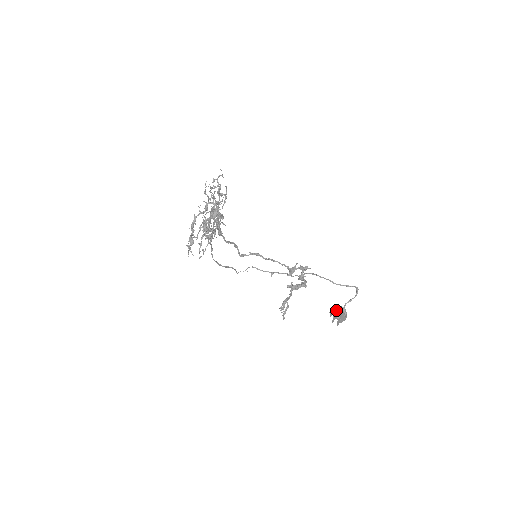
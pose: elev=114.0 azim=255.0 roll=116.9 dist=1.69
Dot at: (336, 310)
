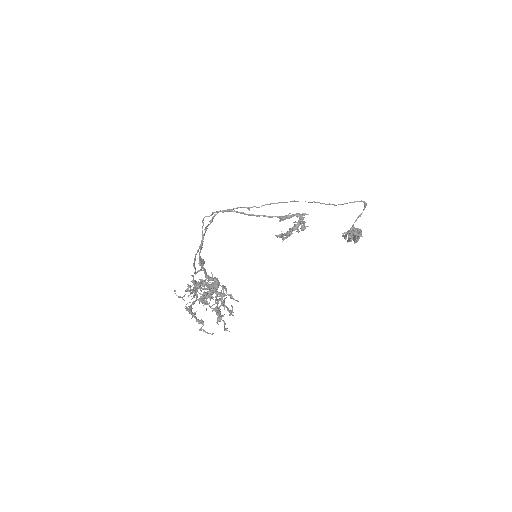
Dot at: (351, 236)
